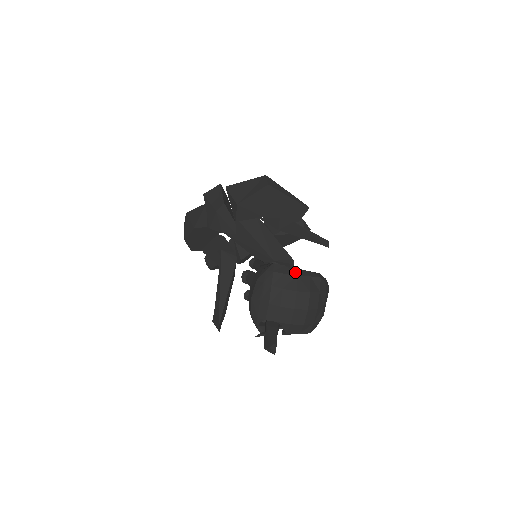
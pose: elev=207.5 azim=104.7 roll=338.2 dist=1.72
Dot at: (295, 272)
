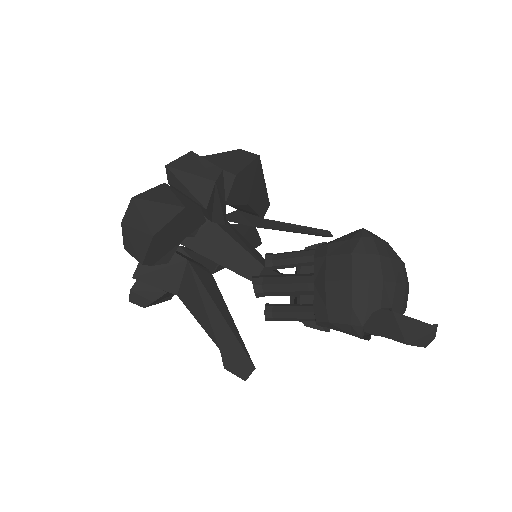
Dot at: occluded
